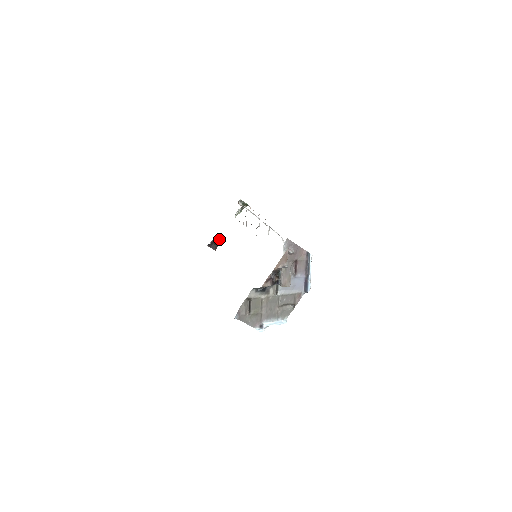
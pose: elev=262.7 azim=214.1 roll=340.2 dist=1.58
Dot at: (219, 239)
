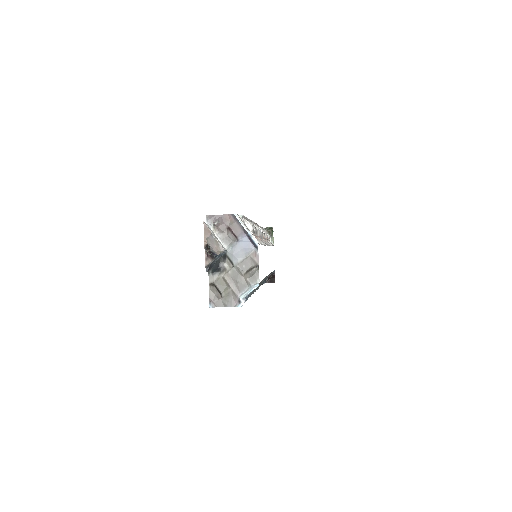
Dot at: (273, 272)
